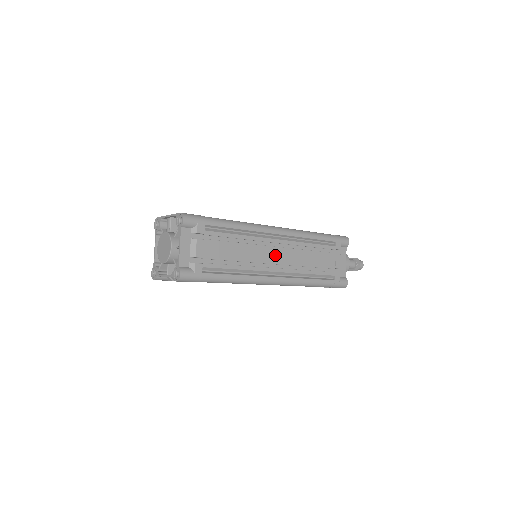
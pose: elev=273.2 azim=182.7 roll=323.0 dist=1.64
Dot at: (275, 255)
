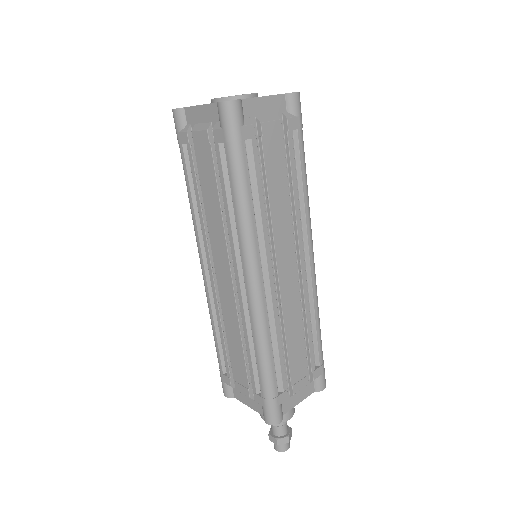
Dot at: (287, 265)
